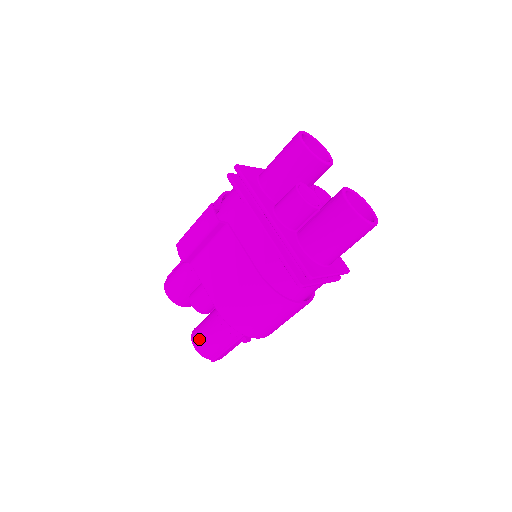
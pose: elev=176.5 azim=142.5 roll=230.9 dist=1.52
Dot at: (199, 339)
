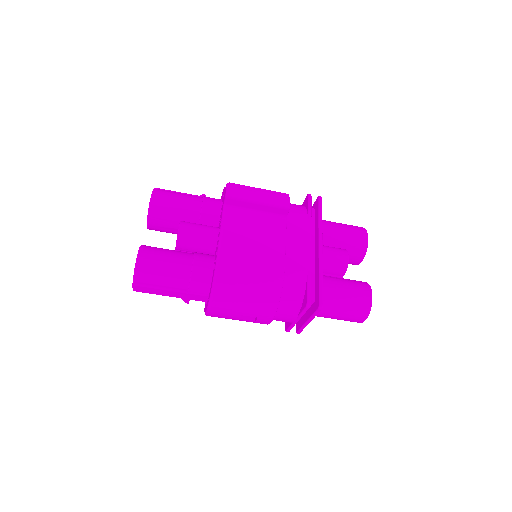
Dot at: (152, 256)
